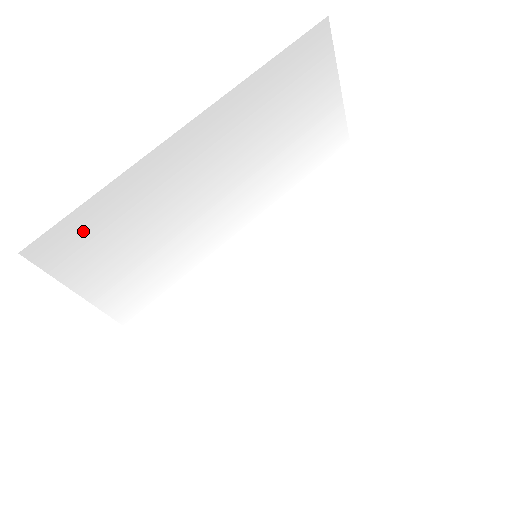
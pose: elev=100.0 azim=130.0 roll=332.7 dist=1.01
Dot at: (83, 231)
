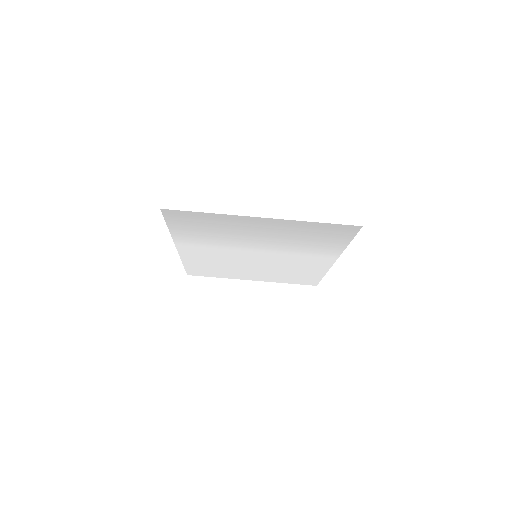
Dot at: (191, 216)
